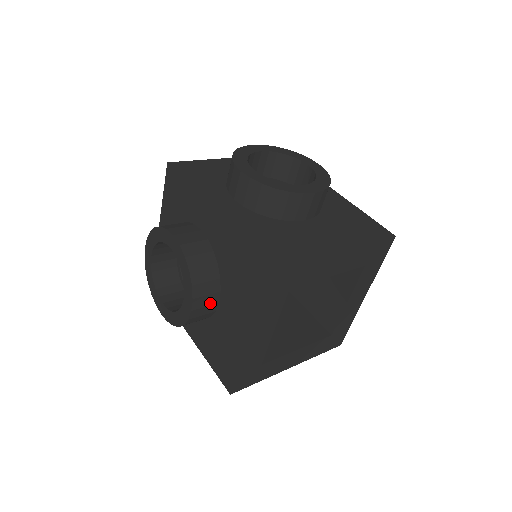
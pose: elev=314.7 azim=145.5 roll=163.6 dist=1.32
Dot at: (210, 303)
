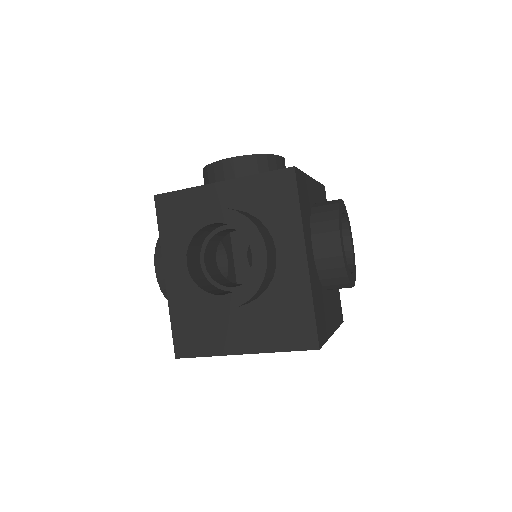
Dot at: occluded
